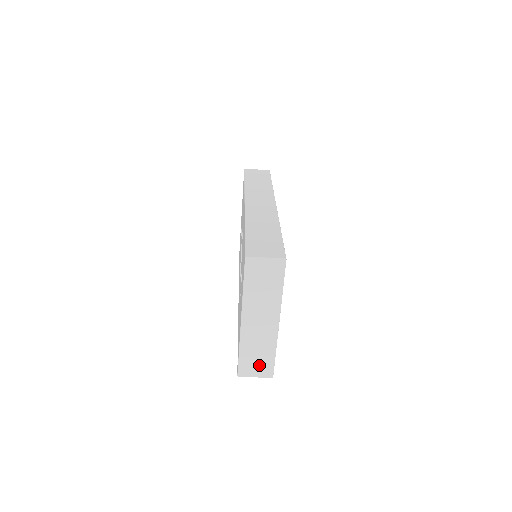
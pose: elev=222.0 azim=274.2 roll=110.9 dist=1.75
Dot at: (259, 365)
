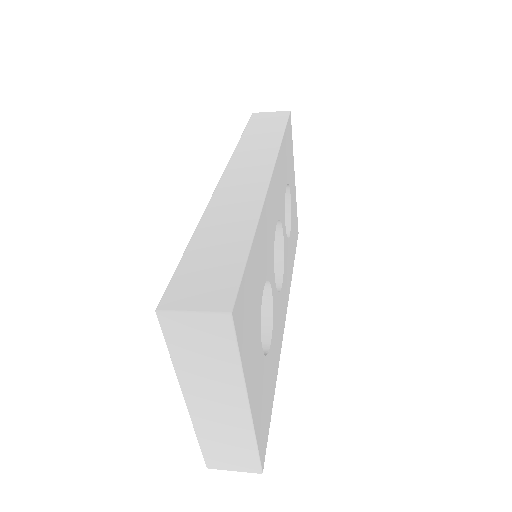
Dot at: (235, 457)
